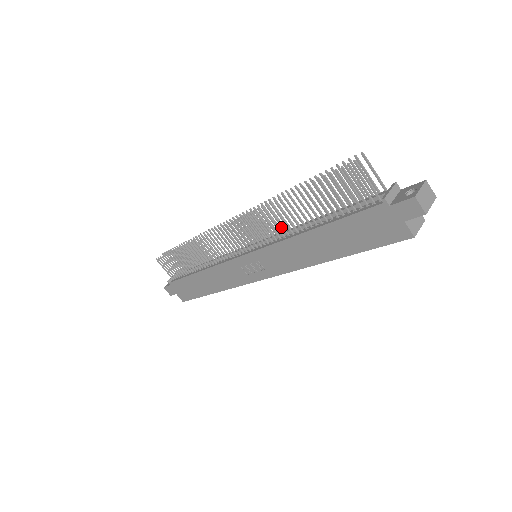
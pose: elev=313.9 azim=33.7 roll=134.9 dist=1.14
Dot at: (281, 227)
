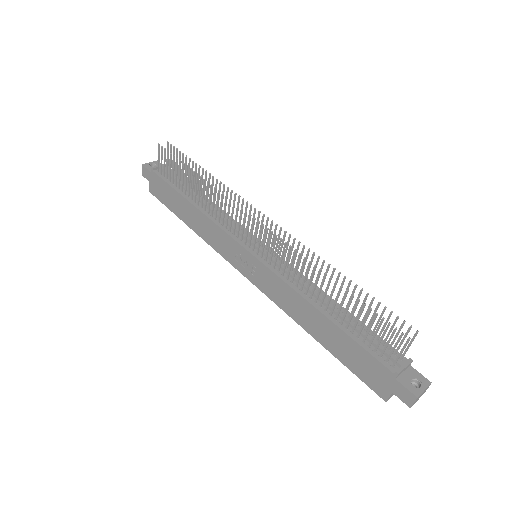
Dot at: (303, 282)
